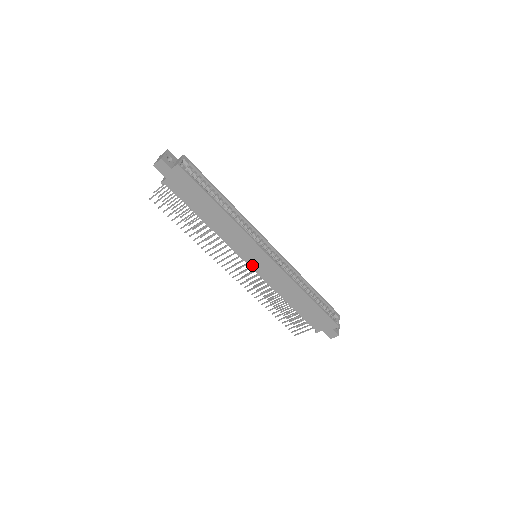
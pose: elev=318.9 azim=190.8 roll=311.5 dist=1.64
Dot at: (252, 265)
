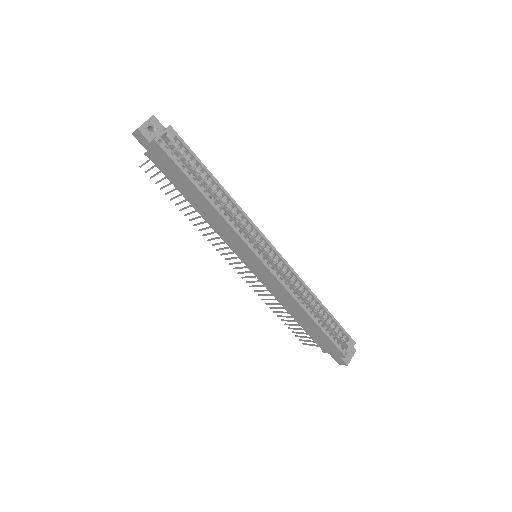
Dot at: (248, 266)
